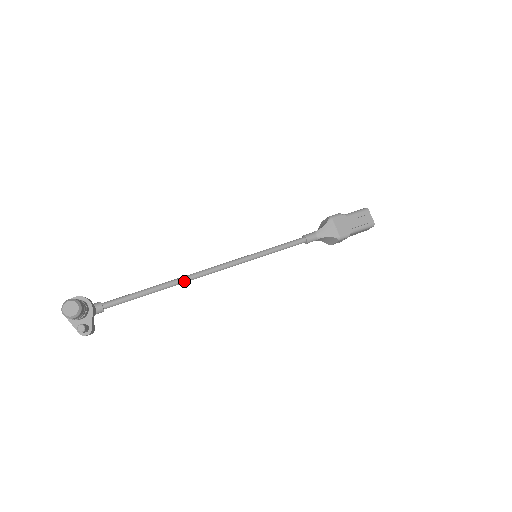
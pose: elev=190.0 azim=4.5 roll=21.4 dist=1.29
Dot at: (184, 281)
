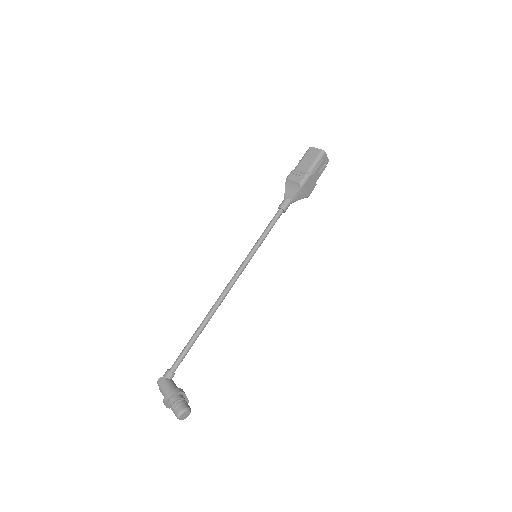
Dot at: occluded
